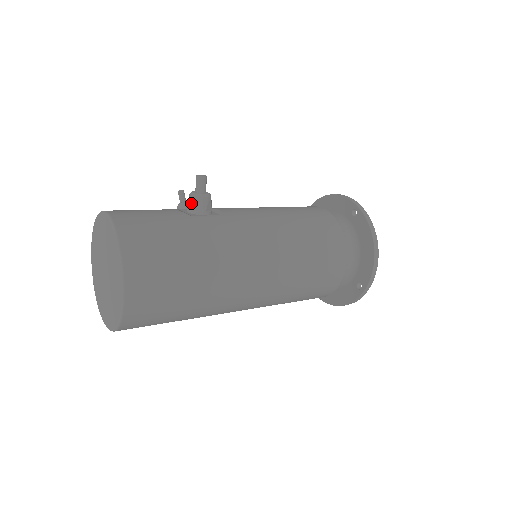
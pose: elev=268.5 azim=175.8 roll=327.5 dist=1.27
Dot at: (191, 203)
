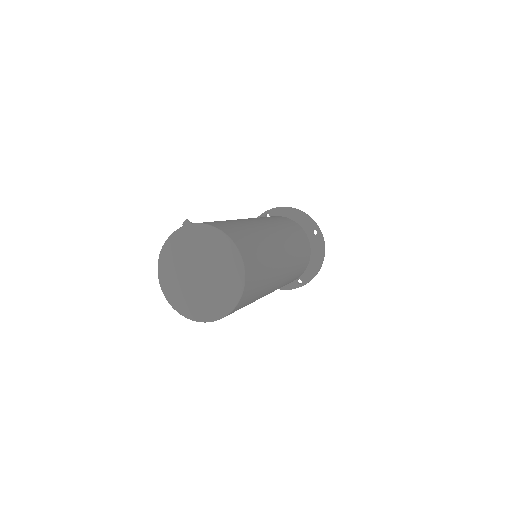
Dot at: occluded
